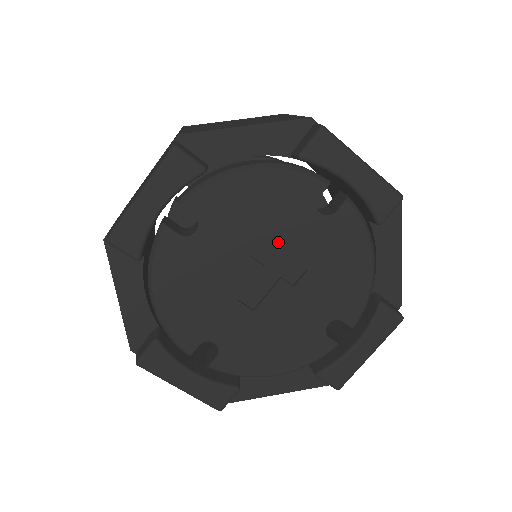
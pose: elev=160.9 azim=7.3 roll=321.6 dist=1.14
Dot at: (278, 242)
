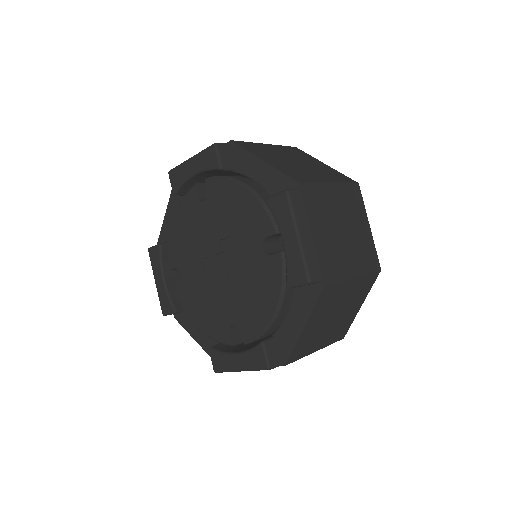
Dot at: (235, 245)
